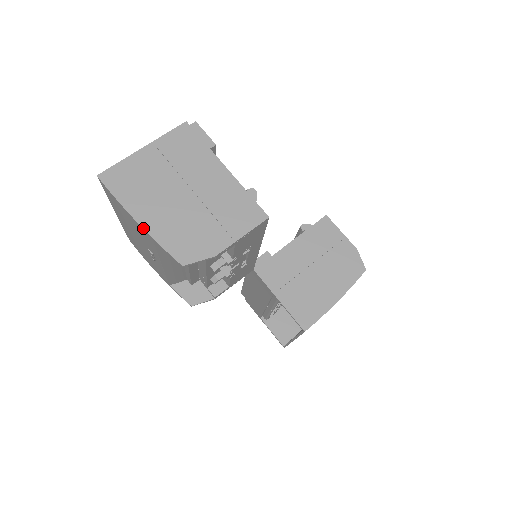
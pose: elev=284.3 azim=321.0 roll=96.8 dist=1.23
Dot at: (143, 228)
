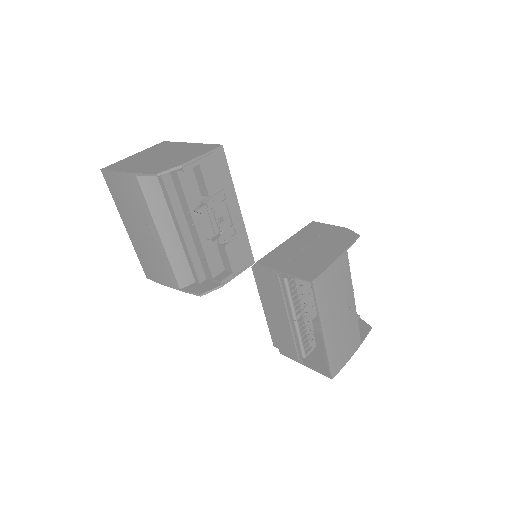
Dot at: (129, 173)
